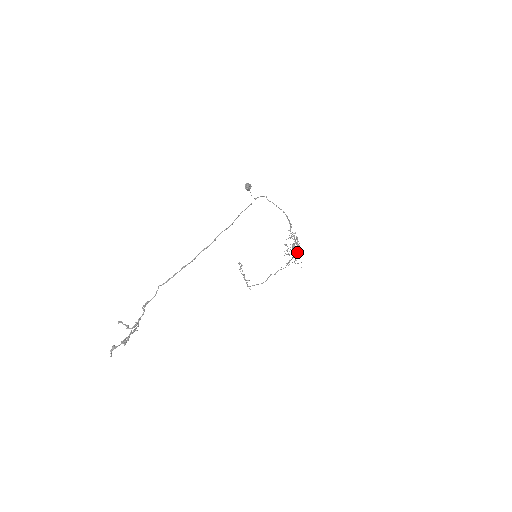
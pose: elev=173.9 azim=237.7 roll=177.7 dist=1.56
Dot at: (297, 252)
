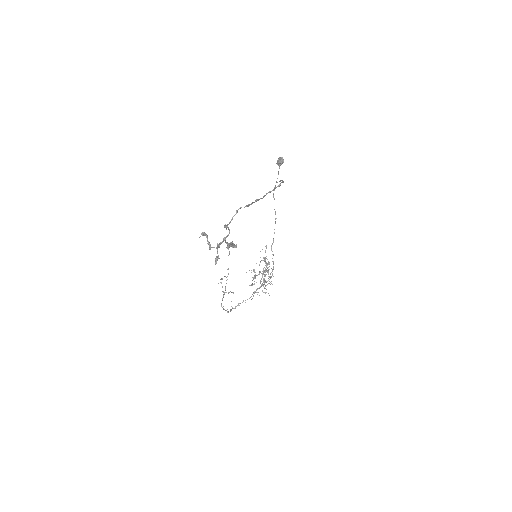
Dot at: (264, 280)
